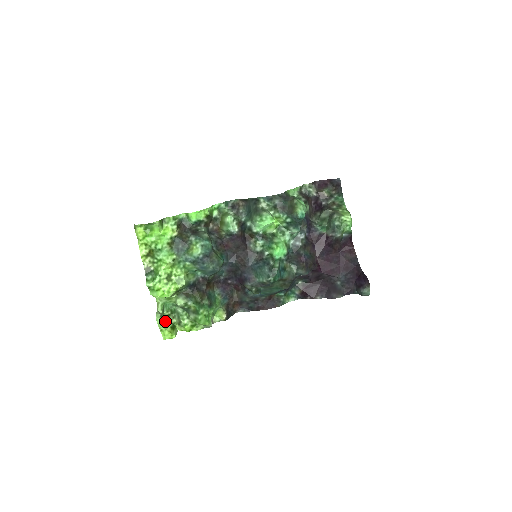
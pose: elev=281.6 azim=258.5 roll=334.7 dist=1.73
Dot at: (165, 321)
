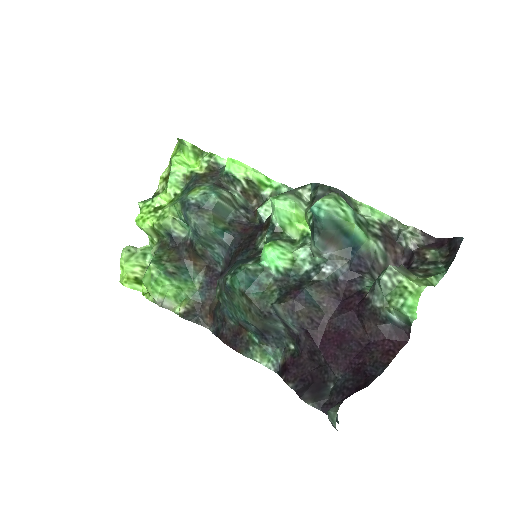
Dot at: (137, 266)
